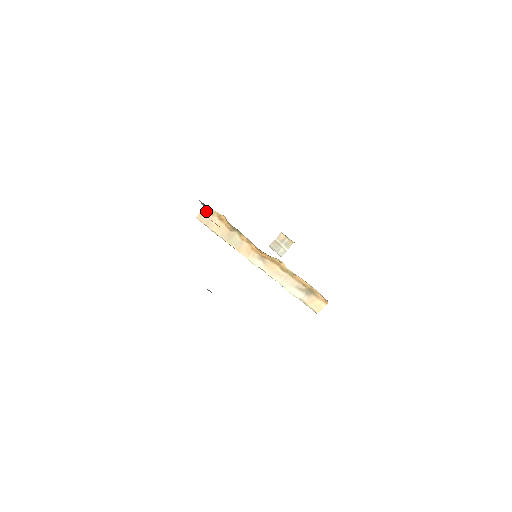
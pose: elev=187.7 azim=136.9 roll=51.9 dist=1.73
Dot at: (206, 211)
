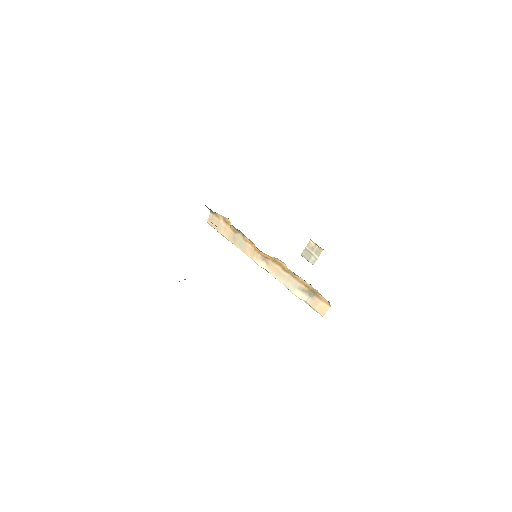
Dot at: (214, 215)
